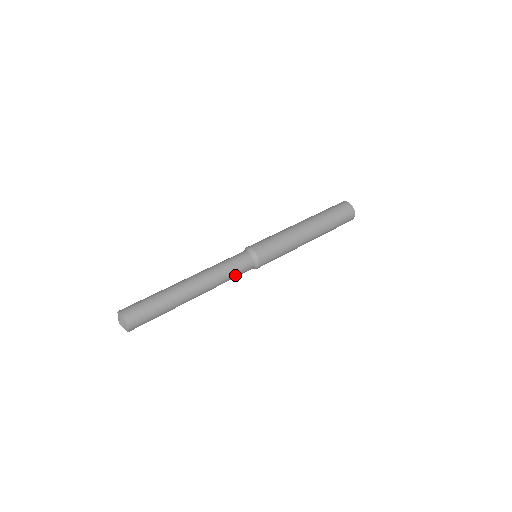
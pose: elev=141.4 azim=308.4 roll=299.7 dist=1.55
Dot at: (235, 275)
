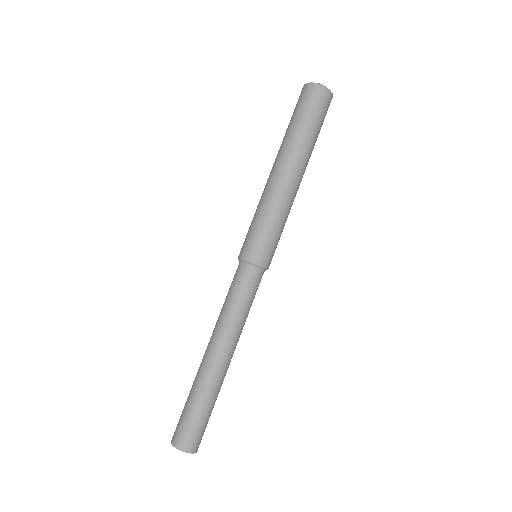
Dot at: occluded
